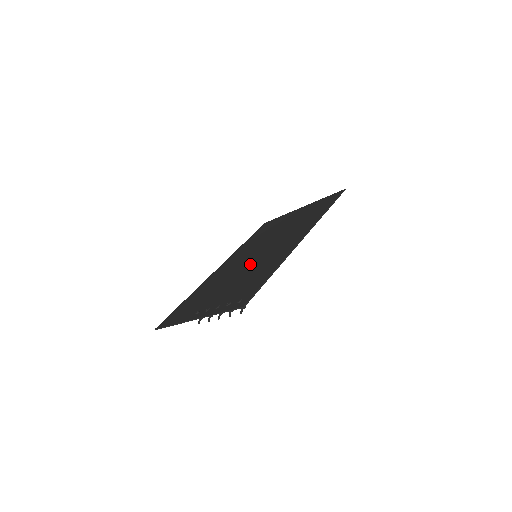
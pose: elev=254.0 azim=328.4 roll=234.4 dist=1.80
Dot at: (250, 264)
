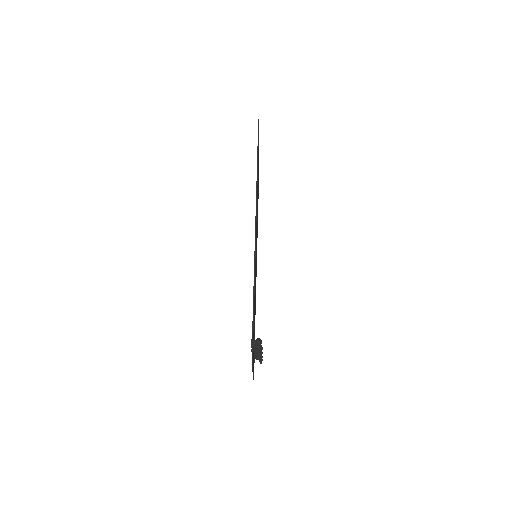
Dot at: occluded
